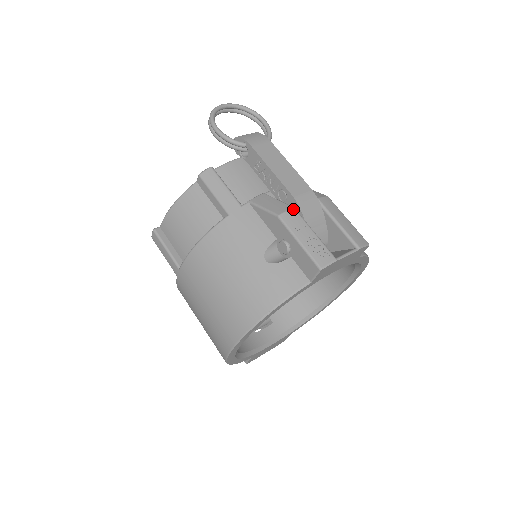
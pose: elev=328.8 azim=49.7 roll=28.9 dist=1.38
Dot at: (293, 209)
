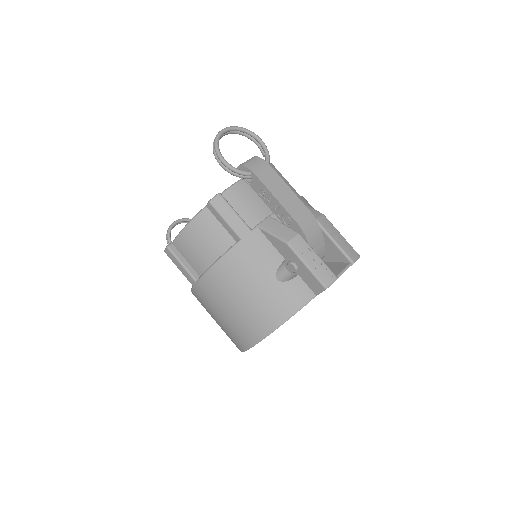
Dot at: (299, 235)
